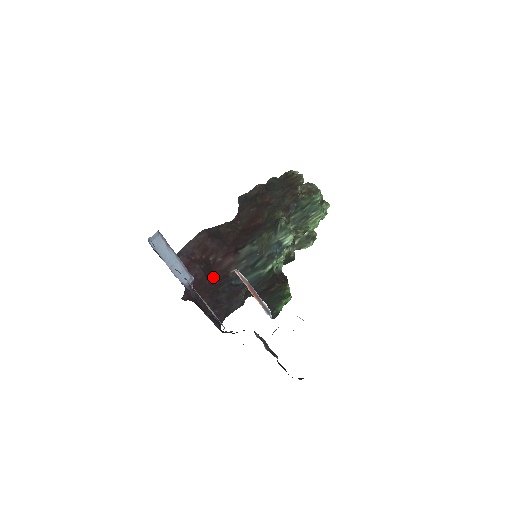
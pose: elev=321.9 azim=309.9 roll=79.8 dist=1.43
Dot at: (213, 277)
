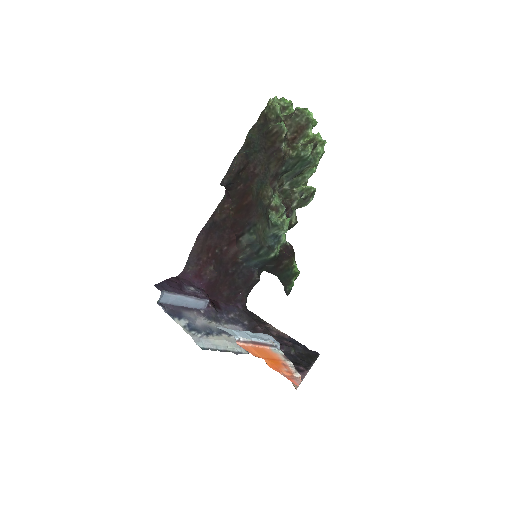
Dot at: (225, 267)
